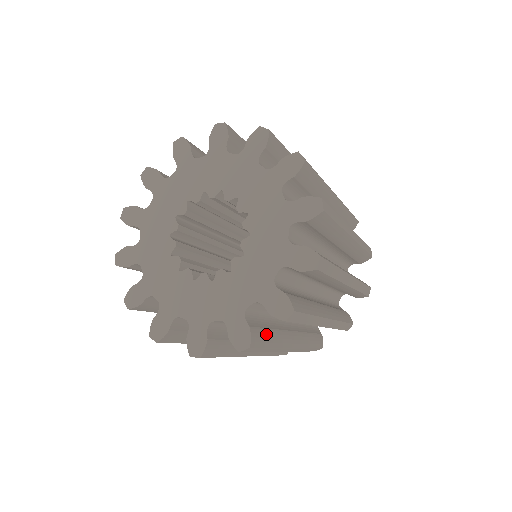
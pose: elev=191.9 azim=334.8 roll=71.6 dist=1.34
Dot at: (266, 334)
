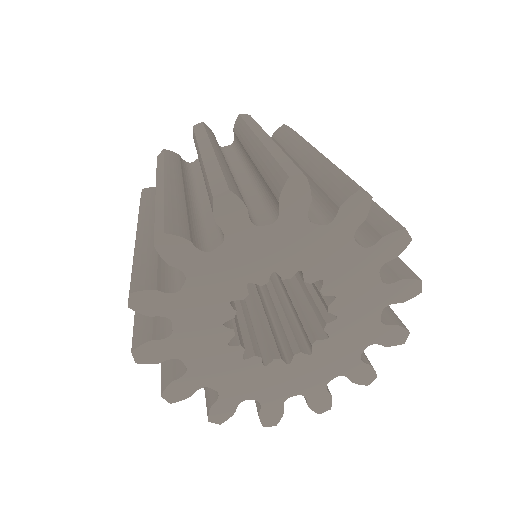
Dot at: occluded
